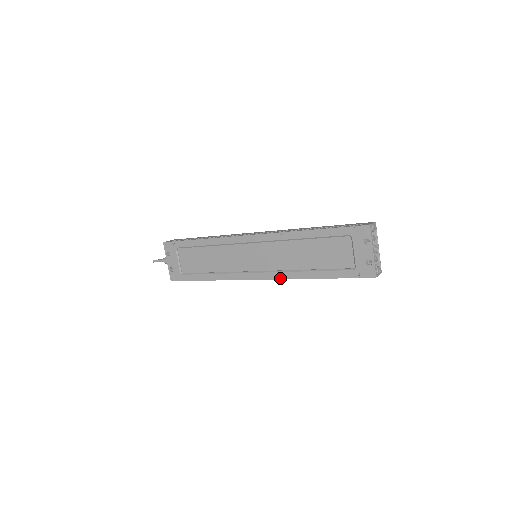
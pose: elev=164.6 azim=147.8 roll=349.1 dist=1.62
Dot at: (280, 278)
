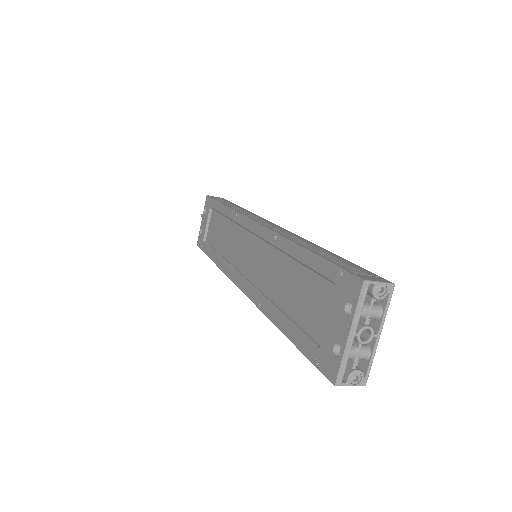
Dot at: (254, 301)
